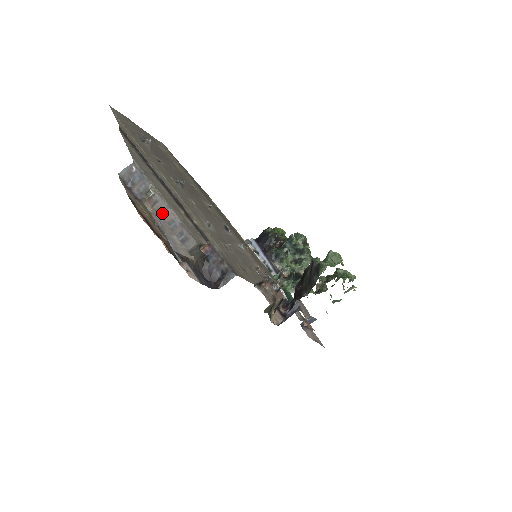
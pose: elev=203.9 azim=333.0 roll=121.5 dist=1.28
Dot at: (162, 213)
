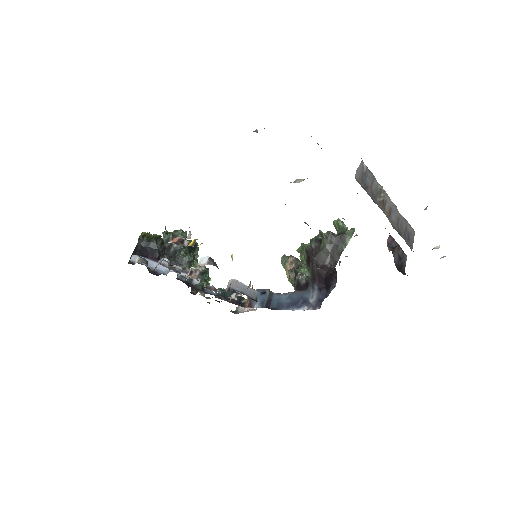
Dot at: (392, 213)
